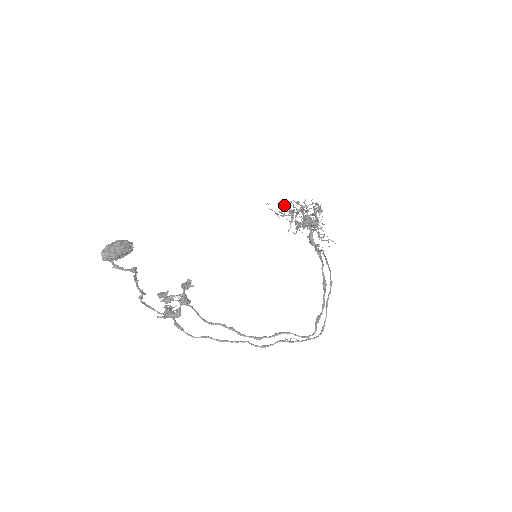
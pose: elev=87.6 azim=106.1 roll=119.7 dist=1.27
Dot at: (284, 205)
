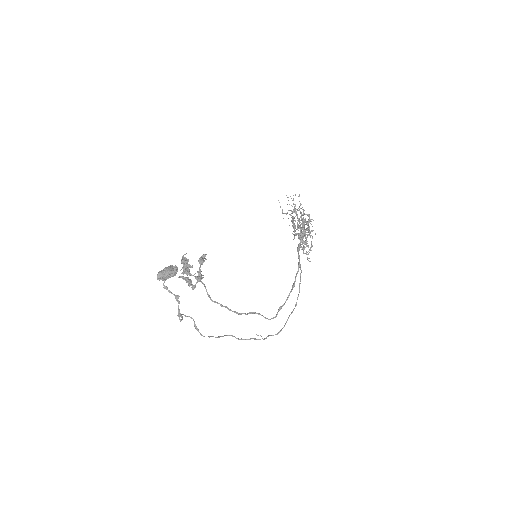
Dot at: (291, 198)
